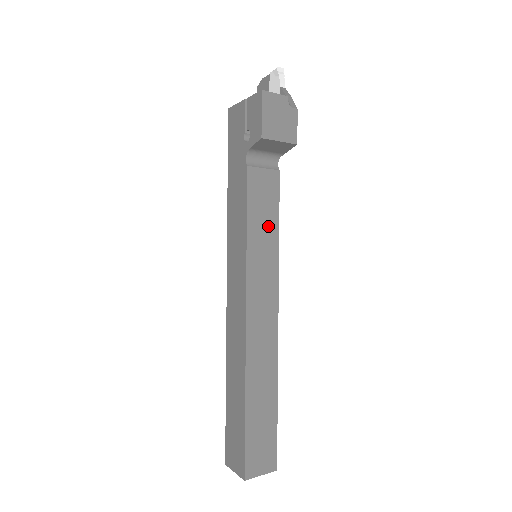
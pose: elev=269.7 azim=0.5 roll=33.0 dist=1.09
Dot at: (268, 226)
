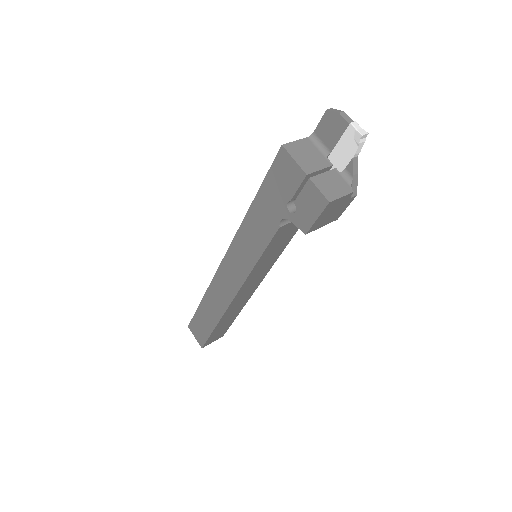
Dot at: (277, 251)
